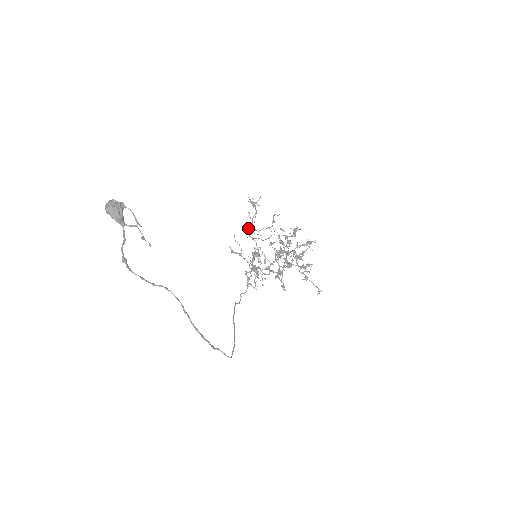
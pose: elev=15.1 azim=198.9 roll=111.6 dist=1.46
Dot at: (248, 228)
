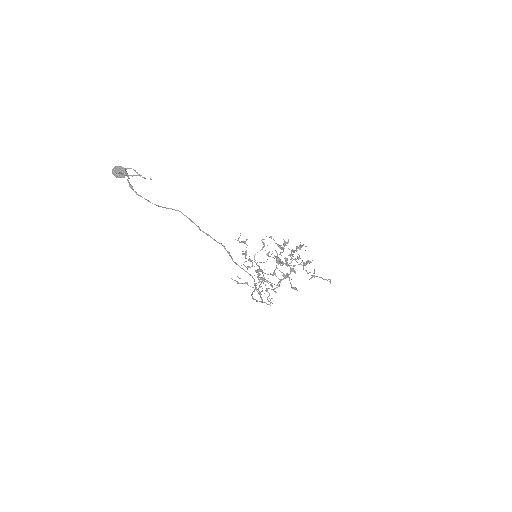
Dot at: occluded
